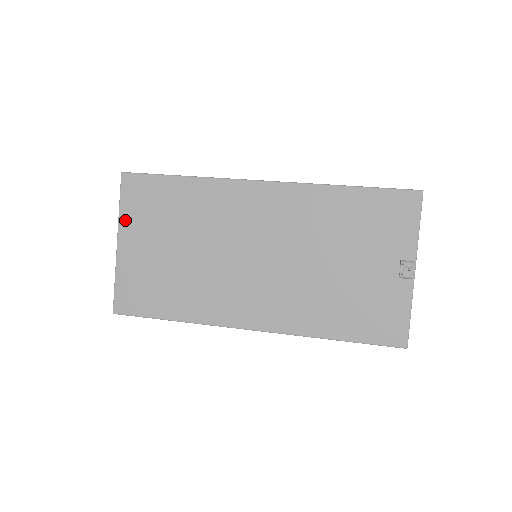
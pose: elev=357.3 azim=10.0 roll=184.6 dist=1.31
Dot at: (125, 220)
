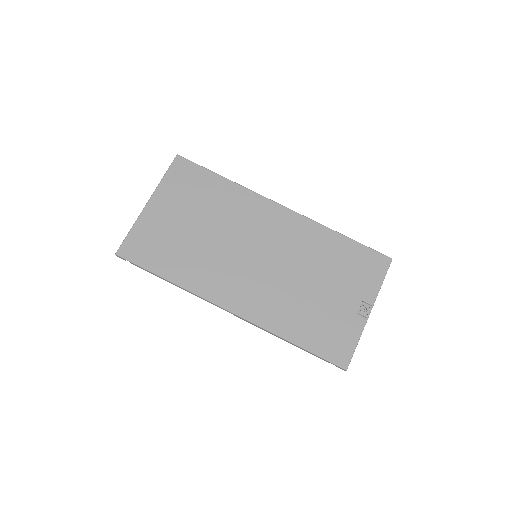
Dot at: (163, 188)
